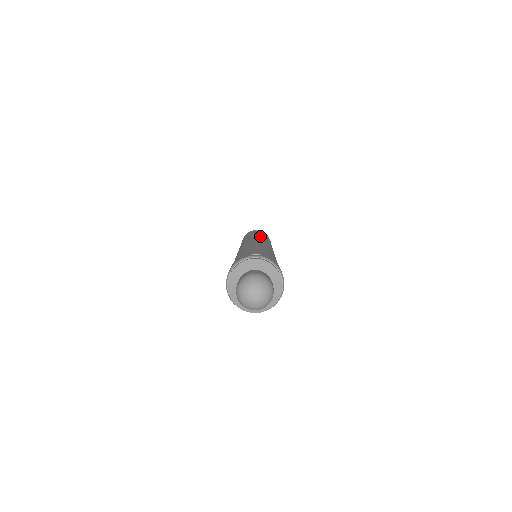
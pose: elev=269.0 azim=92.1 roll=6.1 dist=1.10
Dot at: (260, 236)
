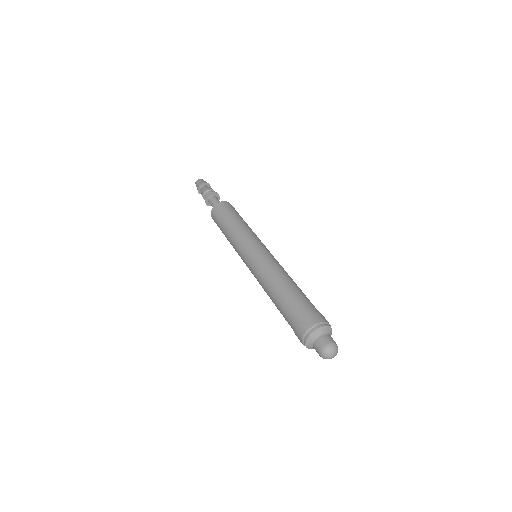
Dot at: (242, 239)
